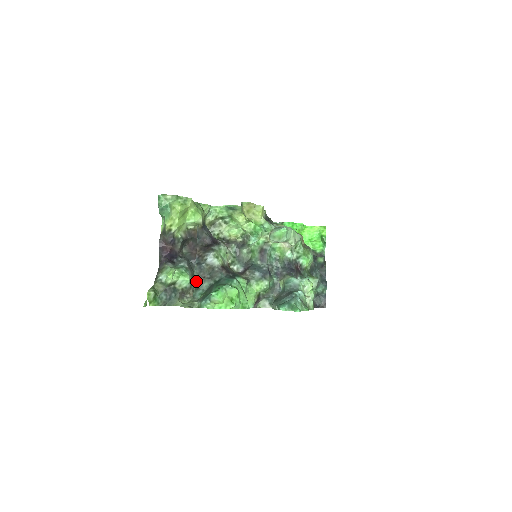
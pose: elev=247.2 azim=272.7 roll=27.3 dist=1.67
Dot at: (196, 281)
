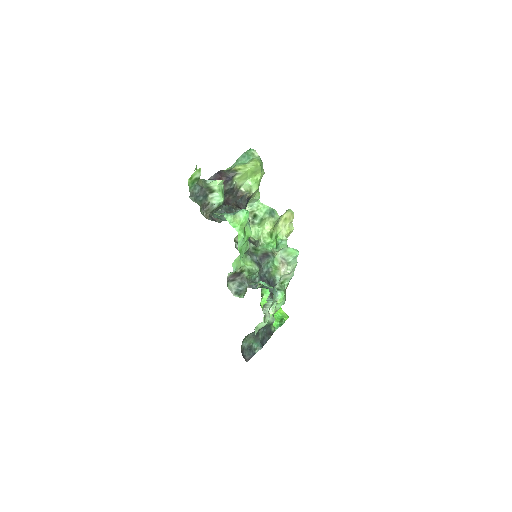
Dot at: (221, 210)
